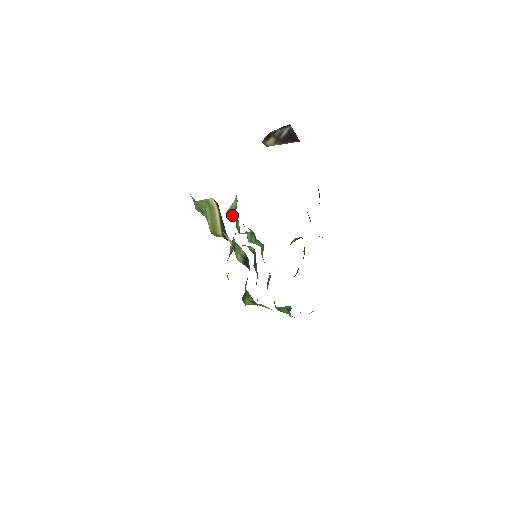
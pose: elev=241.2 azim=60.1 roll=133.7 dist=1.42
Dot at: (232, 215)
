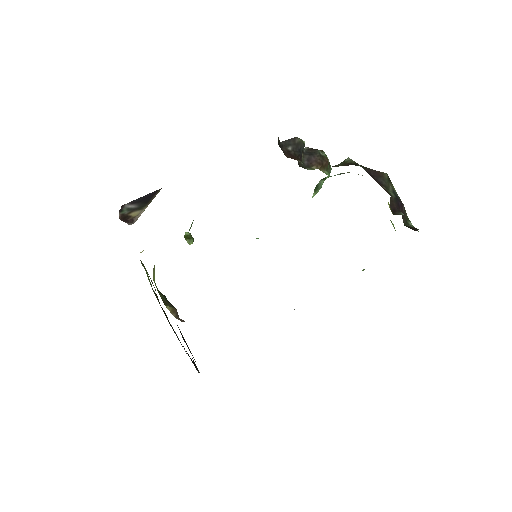
Dot at: occluded
